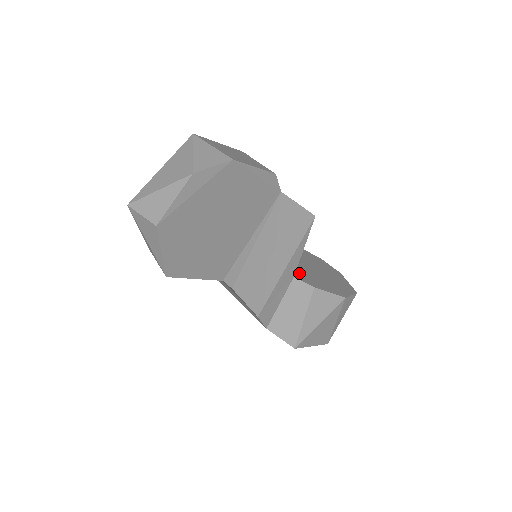
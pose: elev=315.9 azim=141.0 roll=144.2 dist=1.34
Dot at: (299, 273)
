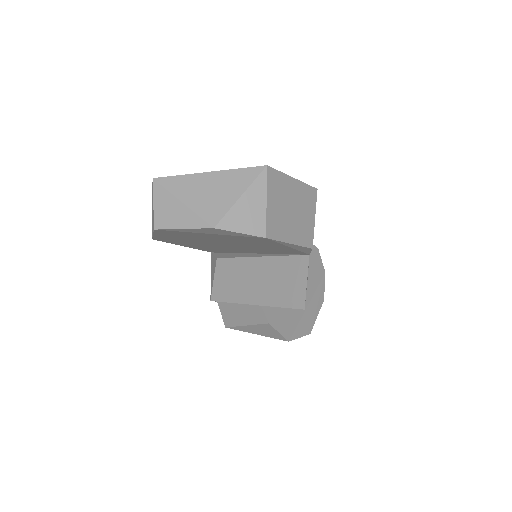
Dot at: occluded
